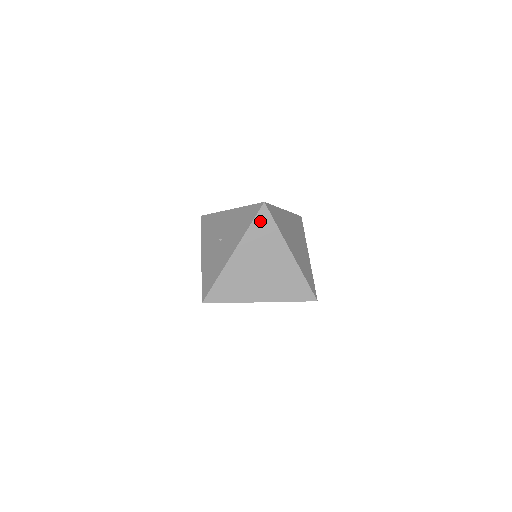
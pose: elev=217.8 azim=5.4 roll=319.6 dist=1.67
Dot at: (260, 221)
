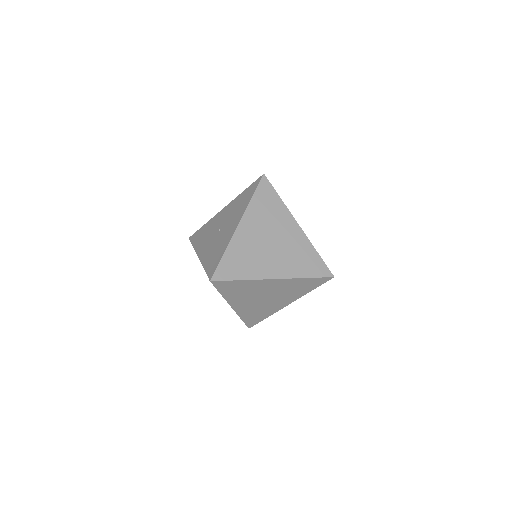
Dot at: (262, 192)
